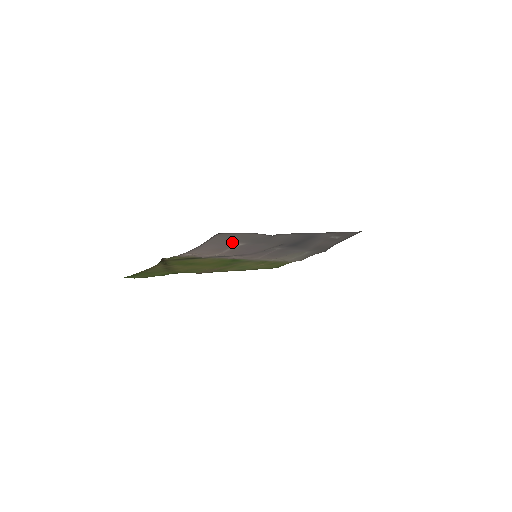
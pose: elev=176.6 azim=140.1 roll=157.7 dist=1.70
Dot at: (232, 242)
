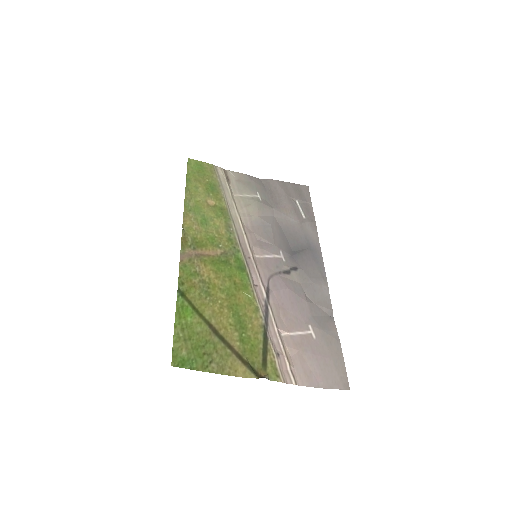
Dot at: (319, 347)
